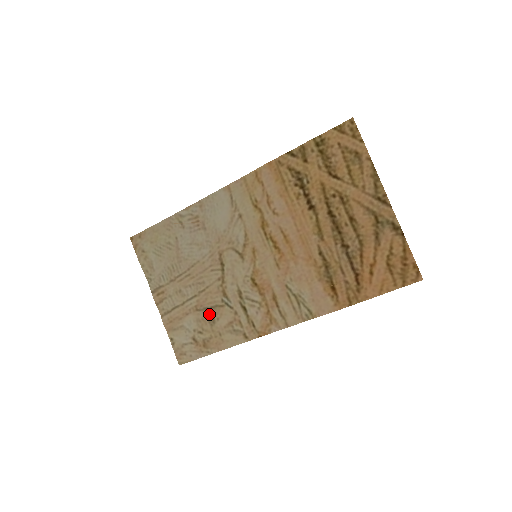
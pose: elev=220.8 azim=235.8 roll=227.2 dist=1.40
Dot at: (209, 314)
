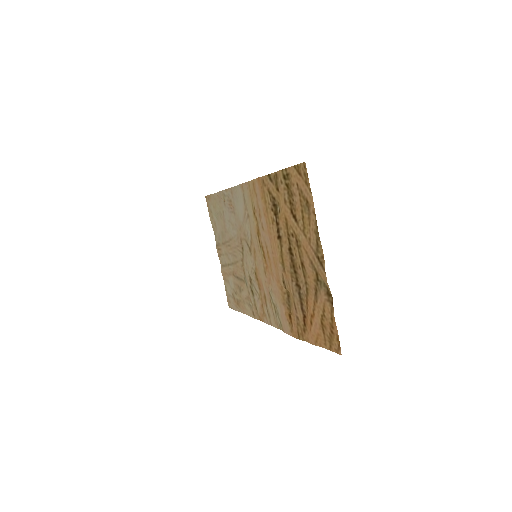
Dot at: (239, 283)
